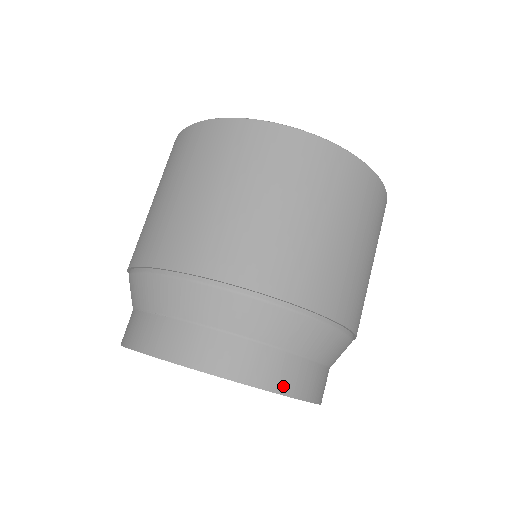
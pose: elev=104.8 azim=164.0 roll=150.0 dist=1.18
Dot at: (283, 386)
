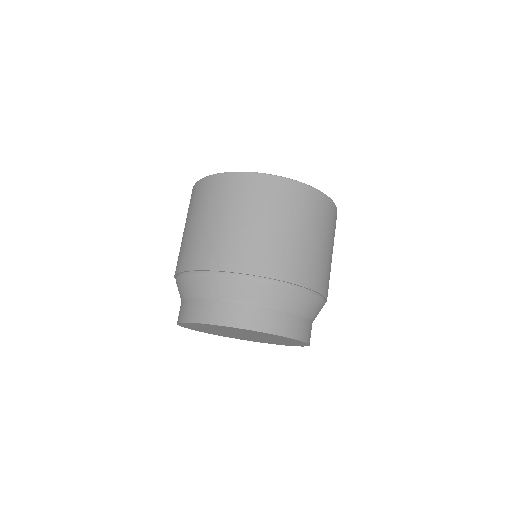
Dot at: (306, 338)
